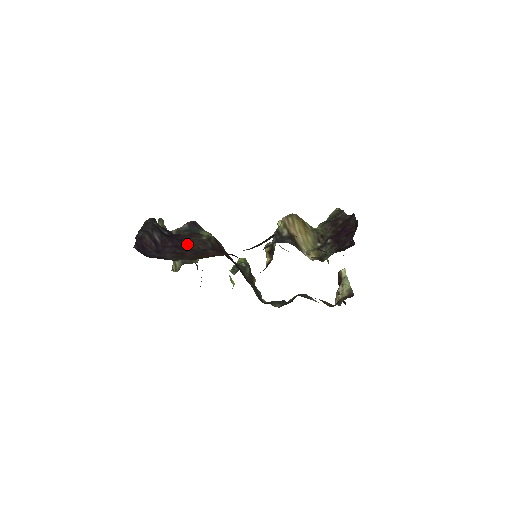
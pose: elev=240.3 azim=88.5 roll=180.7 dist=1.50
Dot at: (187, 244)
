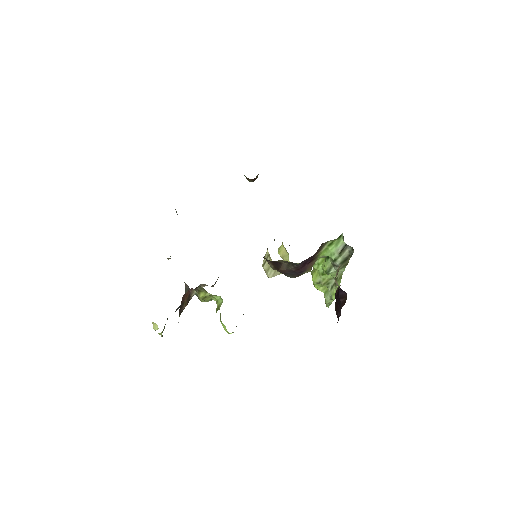
Dot at: occluded
